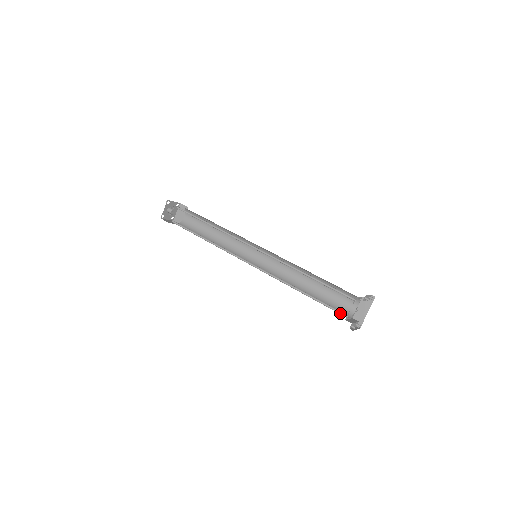
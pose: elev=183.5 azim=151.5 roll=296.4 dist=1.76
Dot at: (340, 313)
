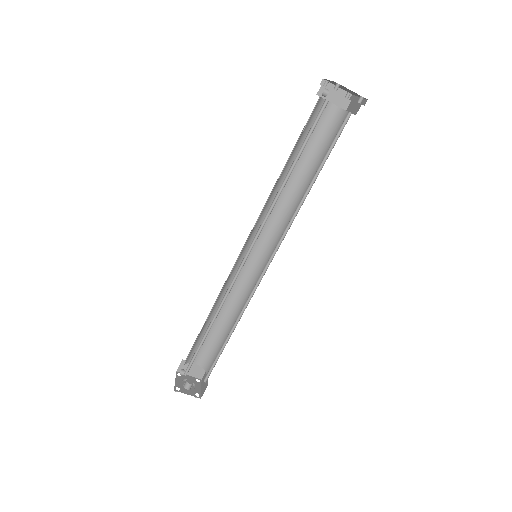
Dot at: occluded
